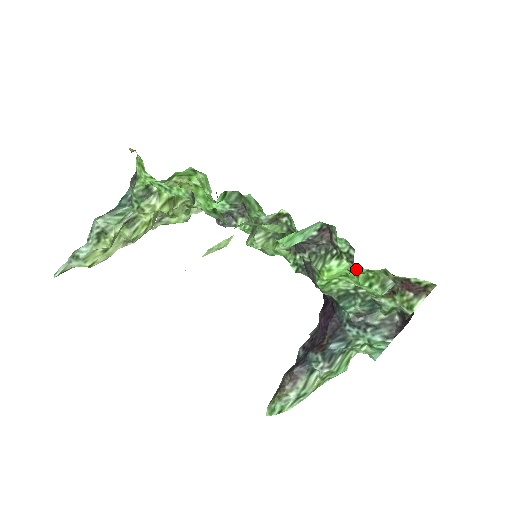
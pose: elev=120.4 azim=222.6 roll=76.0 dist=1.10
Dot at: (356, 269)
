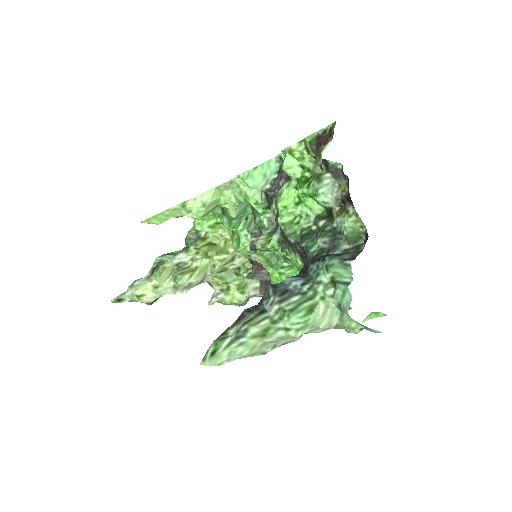
Dot at: (285, 158)
